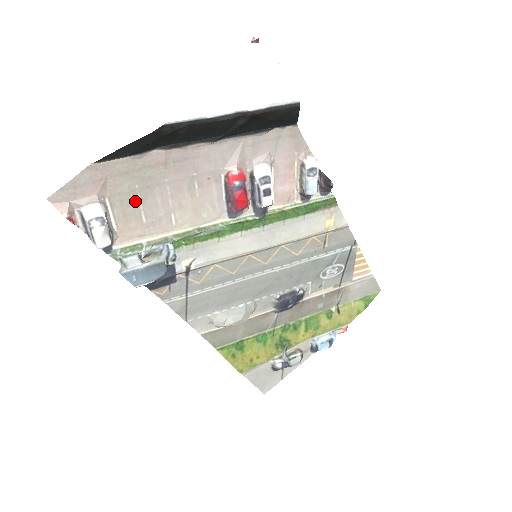
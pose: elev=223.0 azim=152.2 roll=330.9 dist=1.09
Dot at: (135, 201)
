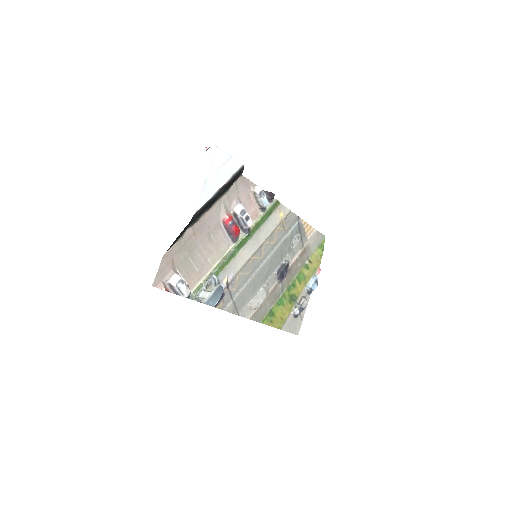
Dot at: (189, 262)
